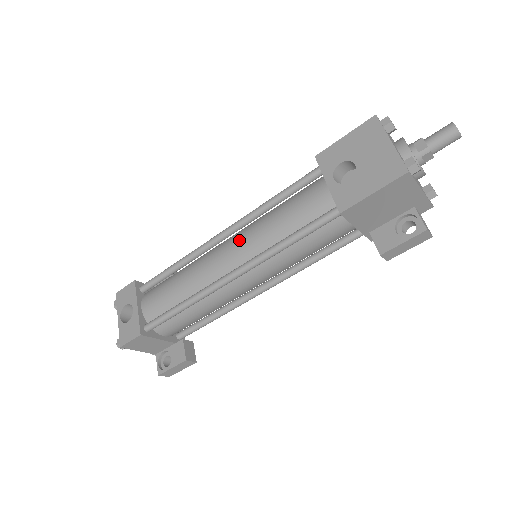
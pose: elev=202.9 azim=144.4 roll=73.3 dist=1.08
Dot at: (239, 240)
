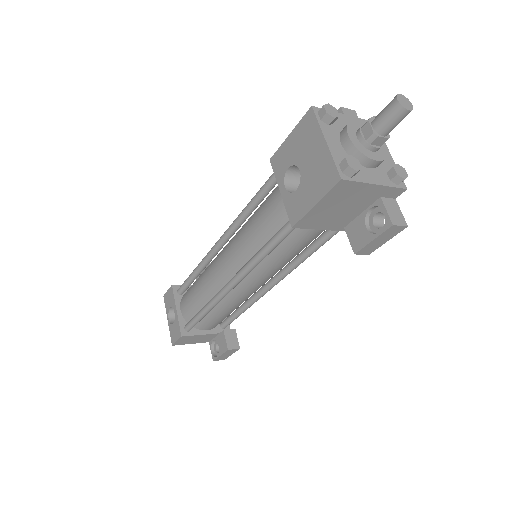
Dot at: (230, 249)
